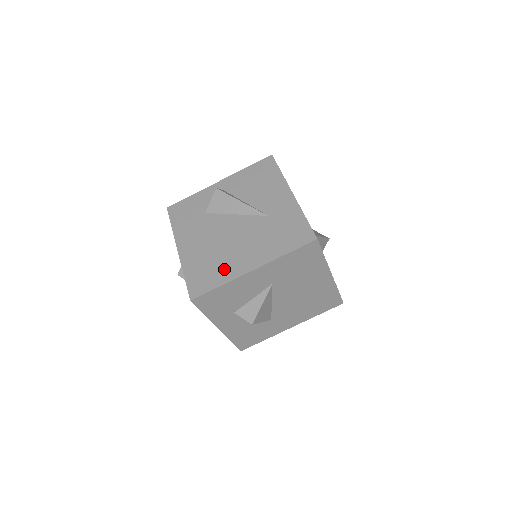
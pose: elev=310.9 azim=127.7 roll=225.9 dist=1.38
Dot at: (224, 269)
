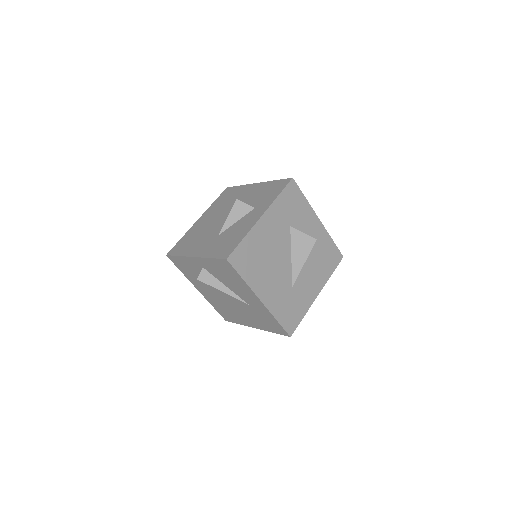
Dot at: (236, 318)
